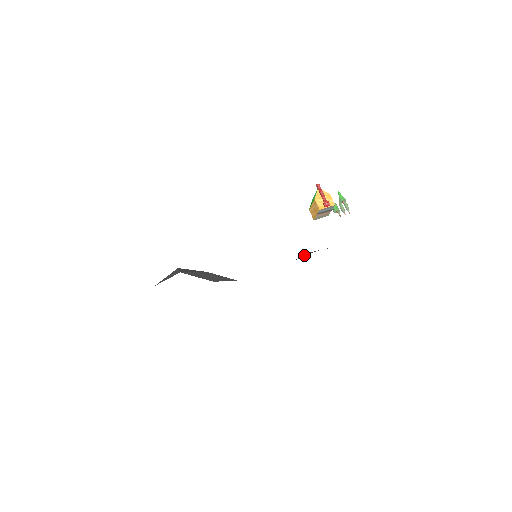
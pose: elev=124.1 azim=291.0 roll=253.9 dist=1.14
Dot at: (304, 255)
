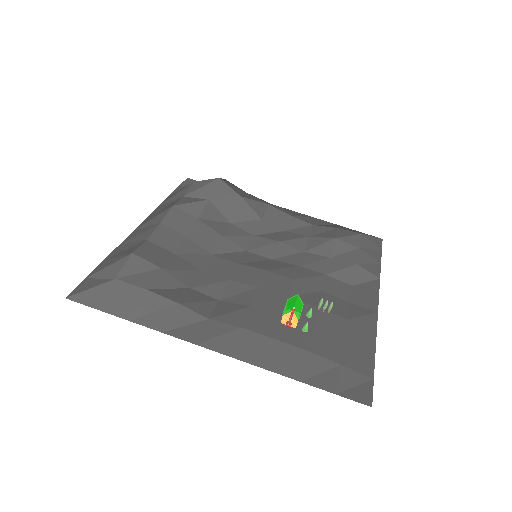
Dot at: (323, 247)
